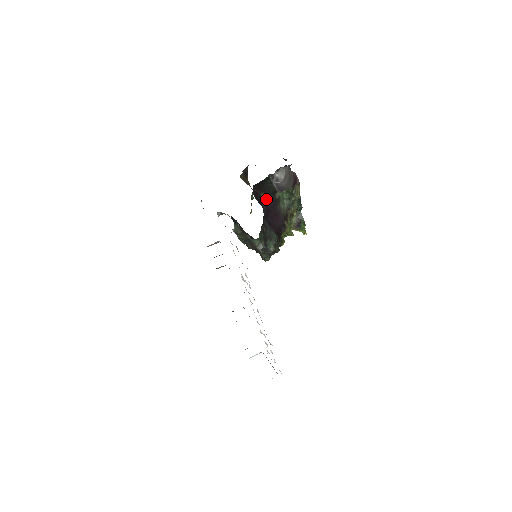
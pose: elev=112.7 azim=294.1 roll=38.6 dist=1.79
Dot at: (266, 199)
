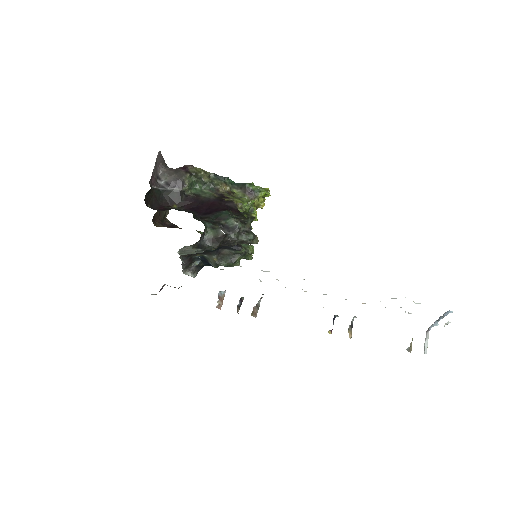
Dot at: (184, 206)
